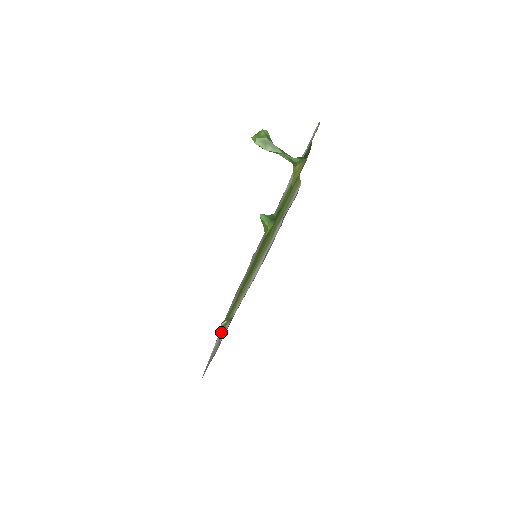
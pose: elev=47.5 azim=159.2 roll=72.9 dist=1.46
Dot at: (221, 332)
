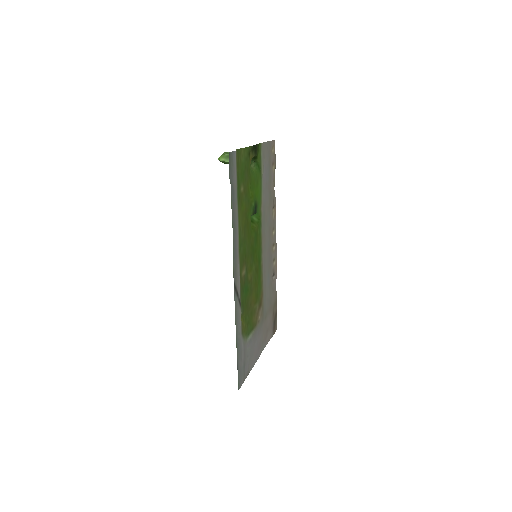
Dot at: (242, 328)
